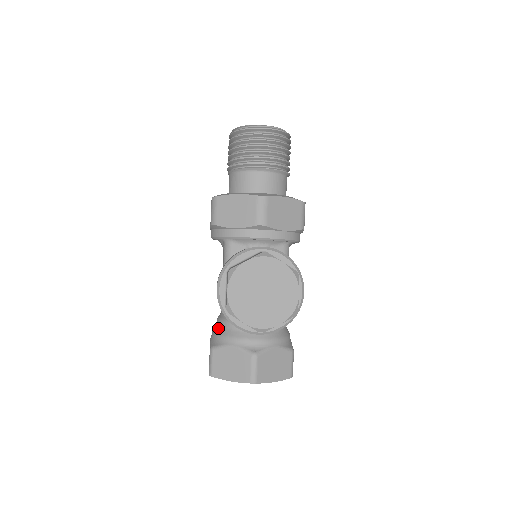
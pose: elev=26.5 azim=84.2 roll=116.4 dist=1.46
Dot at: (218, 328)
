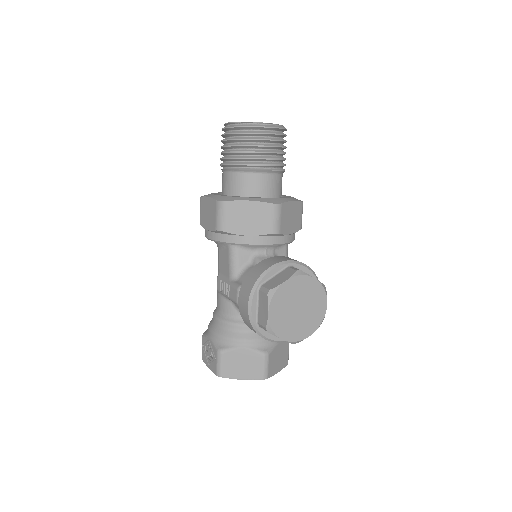
Dot at: (222, 330)
